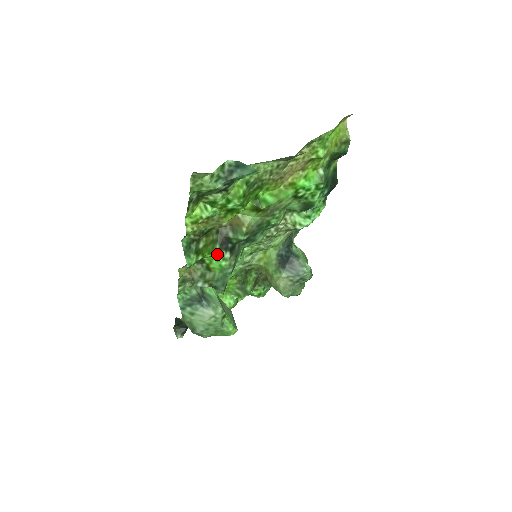
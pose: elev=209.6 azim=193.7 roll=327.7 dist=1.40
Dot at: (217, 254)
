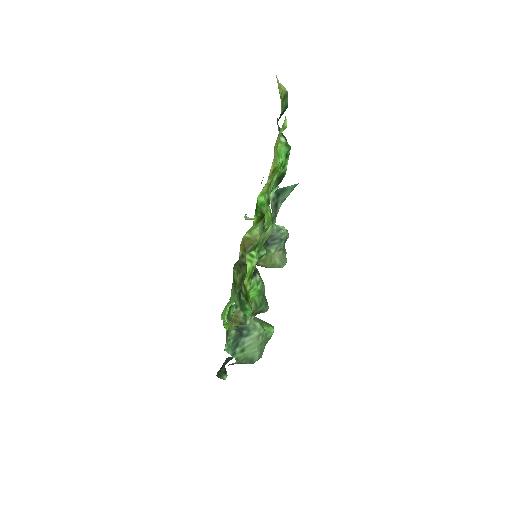
Dot at: (252, 285)
